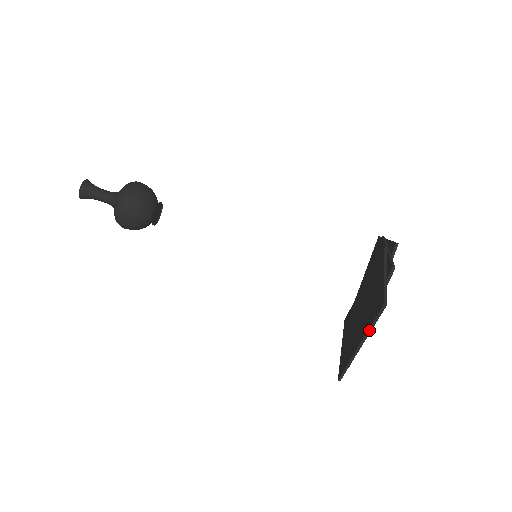
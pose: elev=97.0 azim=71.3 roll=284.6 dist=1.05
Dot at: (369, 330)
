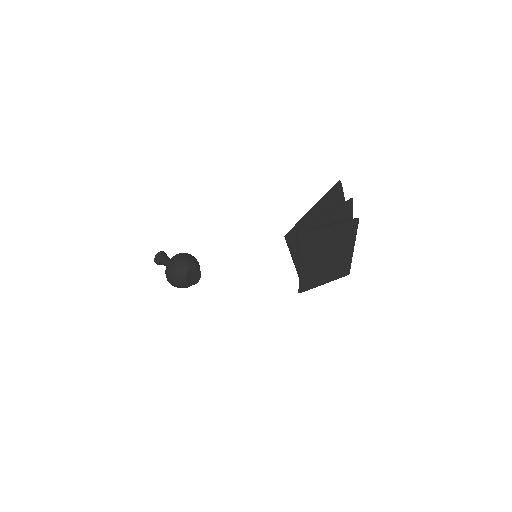
Dot at: (324, 196)
